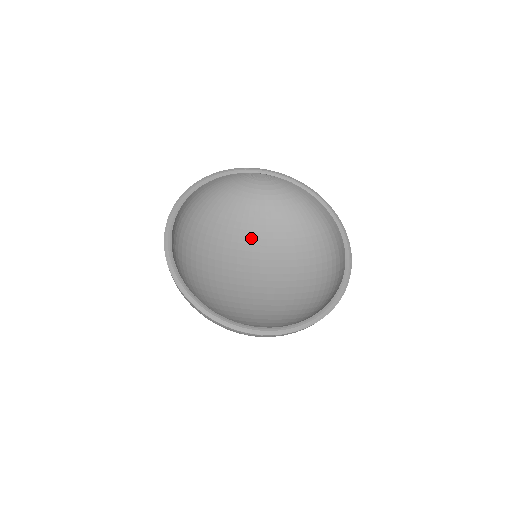
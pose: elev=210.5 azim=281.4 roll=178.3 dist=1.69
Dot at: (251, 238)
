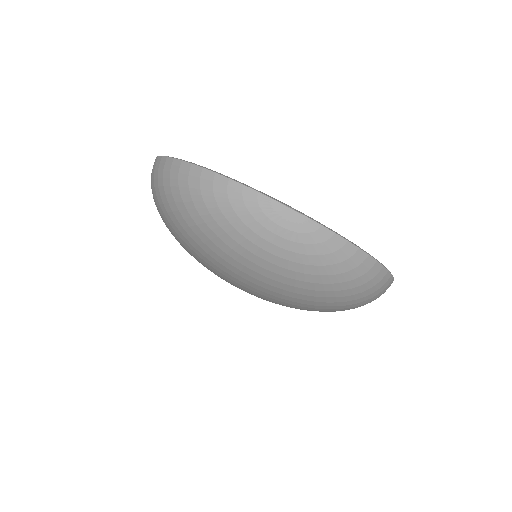
Dot at: occluded
